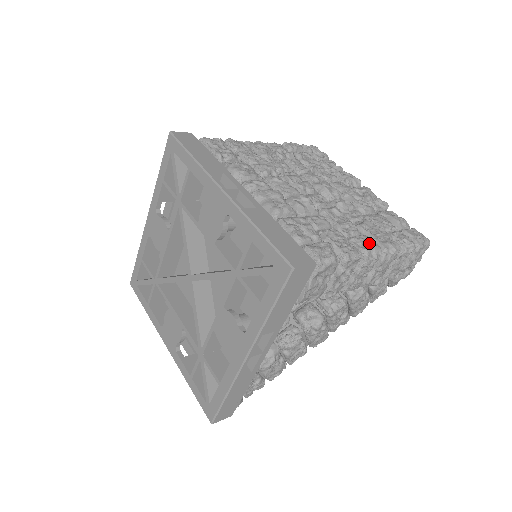
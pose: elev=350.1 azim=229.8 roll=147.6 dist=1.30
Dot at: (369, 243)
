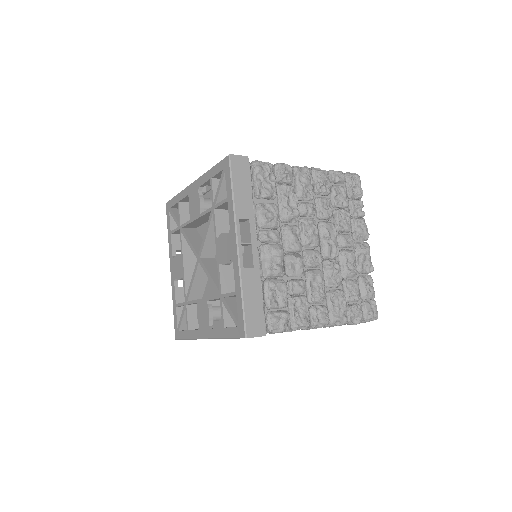
Dot at: (322, 317)
